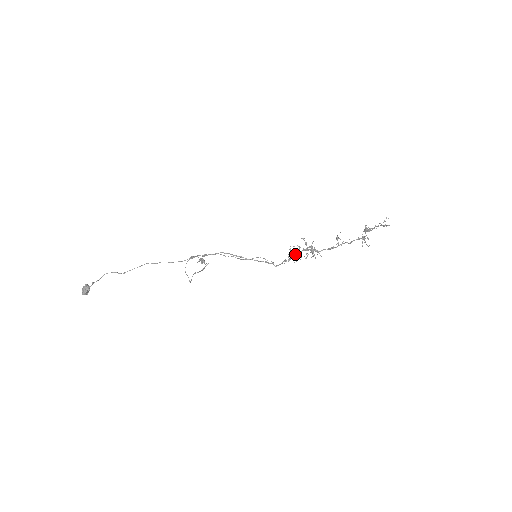
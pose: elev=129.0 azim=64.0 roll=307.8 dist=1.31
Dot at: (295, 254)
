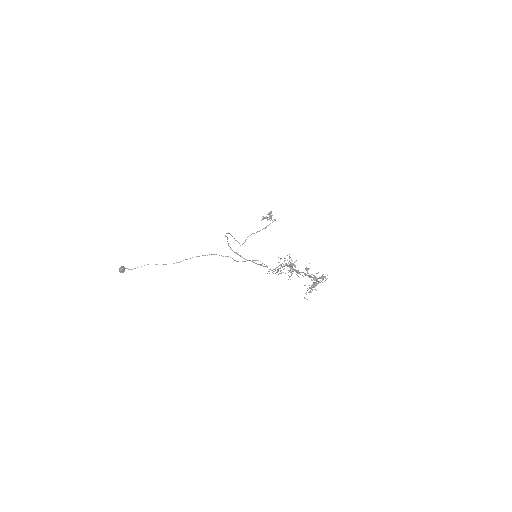
Dot at: (282, 266)
